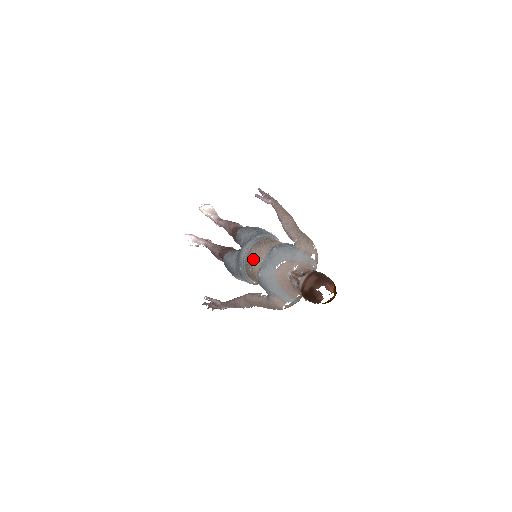
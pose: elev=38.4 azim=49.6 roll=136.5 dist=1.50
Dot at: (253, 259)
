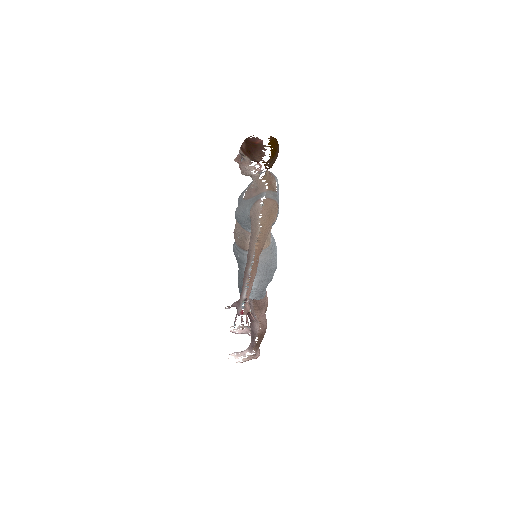
Dot at: occluded
